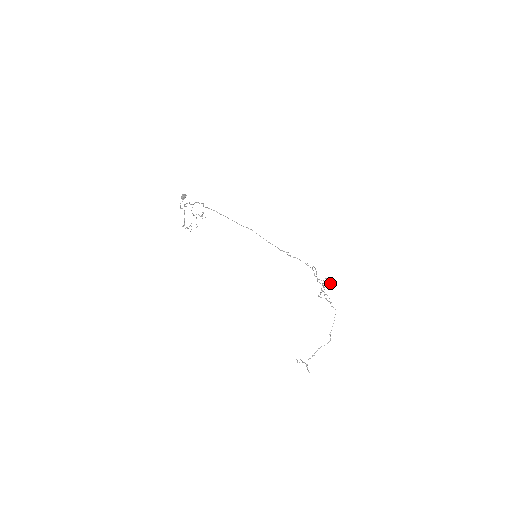
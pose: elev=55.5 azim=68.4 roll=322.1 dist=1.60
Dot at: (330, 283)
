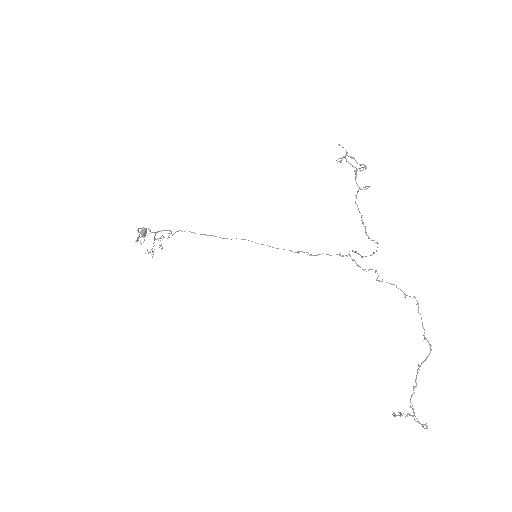
Dot at: occluded
